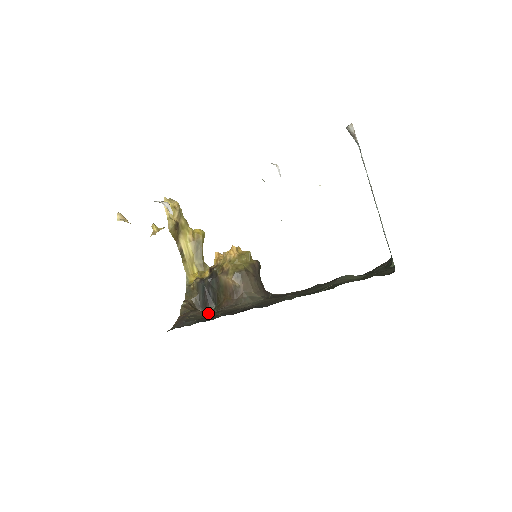
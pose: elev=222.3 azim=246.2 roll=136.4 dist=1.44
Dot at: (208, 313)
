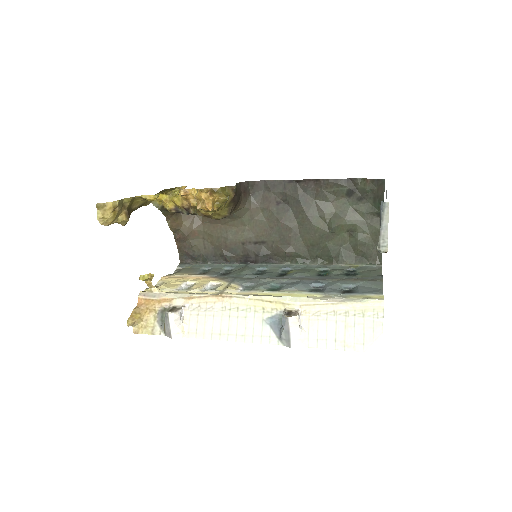
Dot at: (201, 230)
